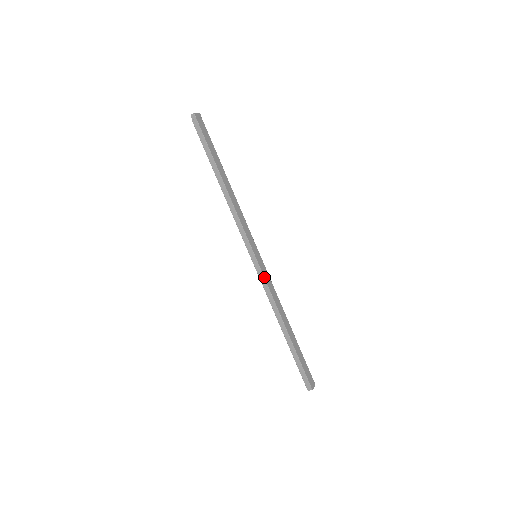
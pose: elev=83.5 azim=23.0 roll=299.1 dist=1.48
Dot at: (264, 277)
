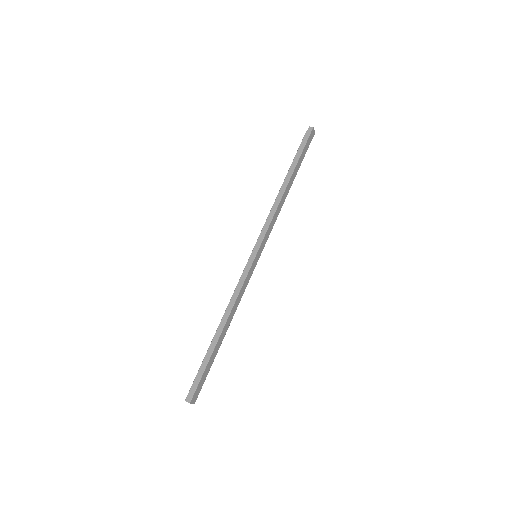
Dot at: (247, 275)
